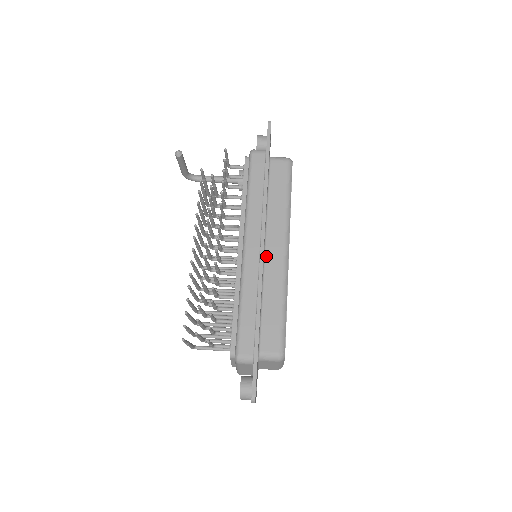
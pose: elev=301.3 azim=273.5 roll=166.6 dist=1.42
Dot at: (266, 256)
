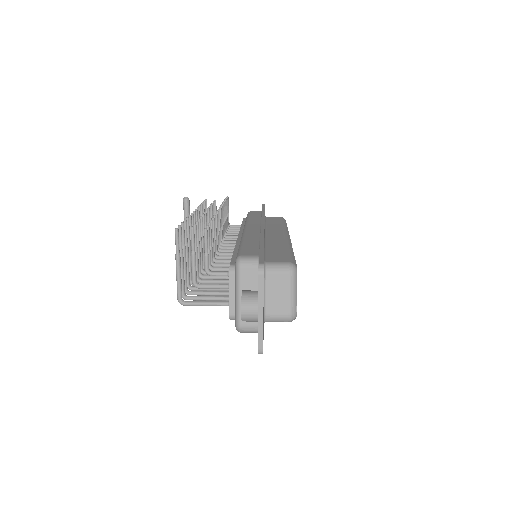
Dot at: (267, 236)
